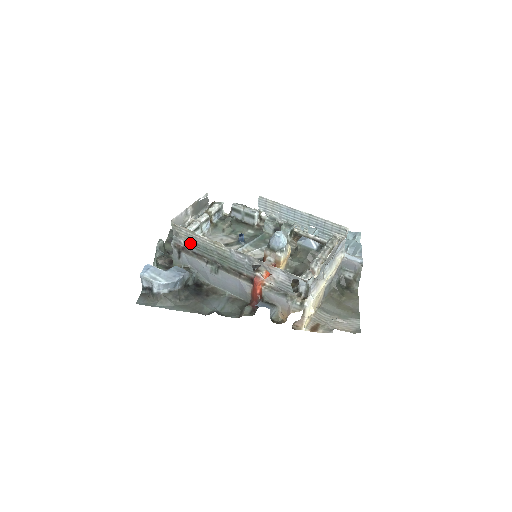
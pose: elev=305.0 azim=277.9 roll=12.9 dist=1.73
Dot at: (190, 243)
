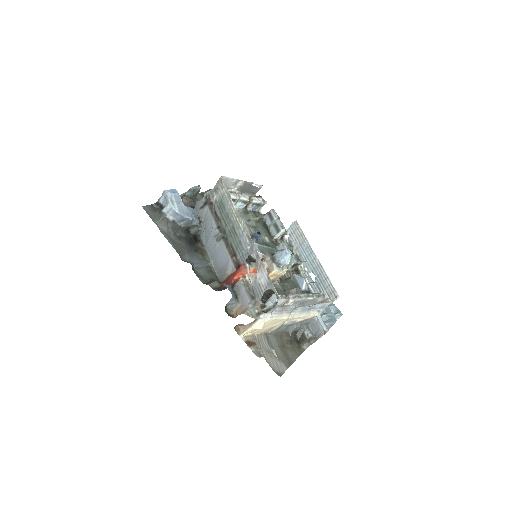
Dot at: (220, 203)
